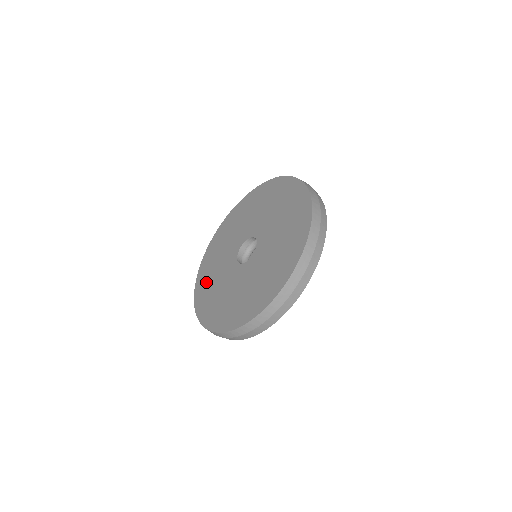
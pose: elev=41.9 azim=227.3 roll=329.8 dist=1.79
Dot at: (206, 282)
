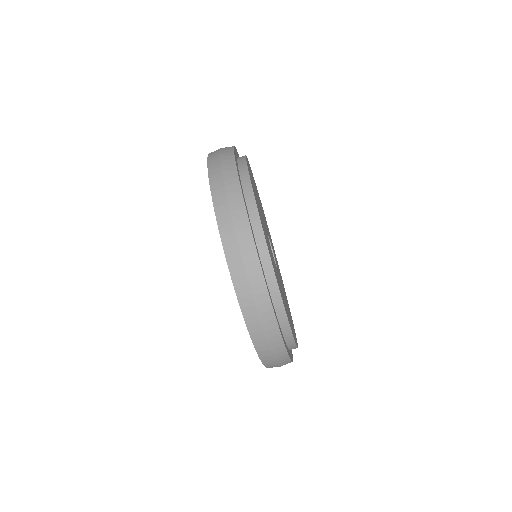
Dot at: occluded
